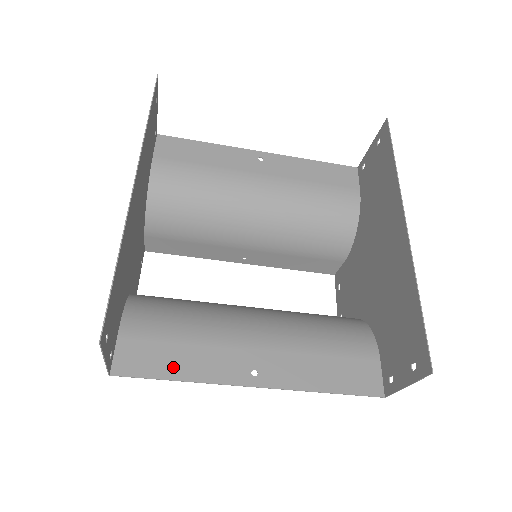
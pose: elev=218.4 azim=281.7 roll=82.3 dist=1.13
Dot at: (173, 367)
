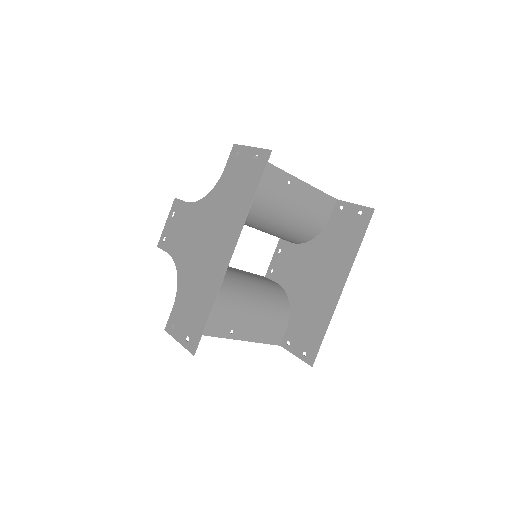
Dot at: occluded
